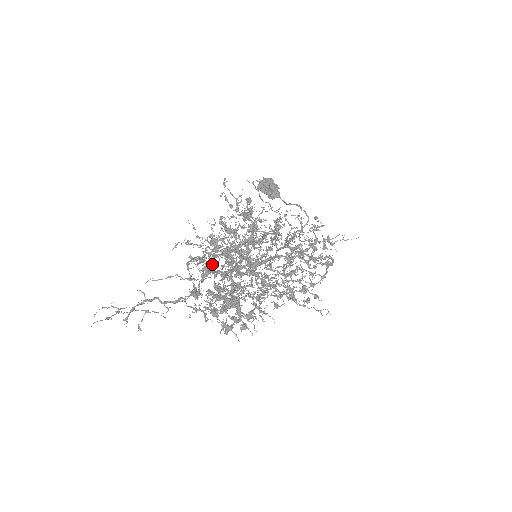
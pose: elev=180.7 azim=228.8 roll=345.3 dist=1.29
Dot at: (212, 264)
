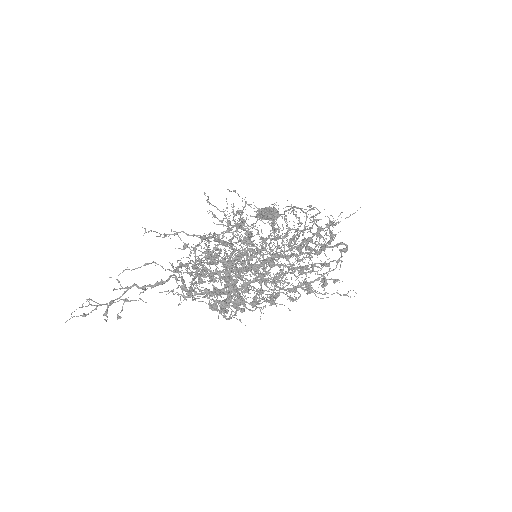
Dot at: occluded
